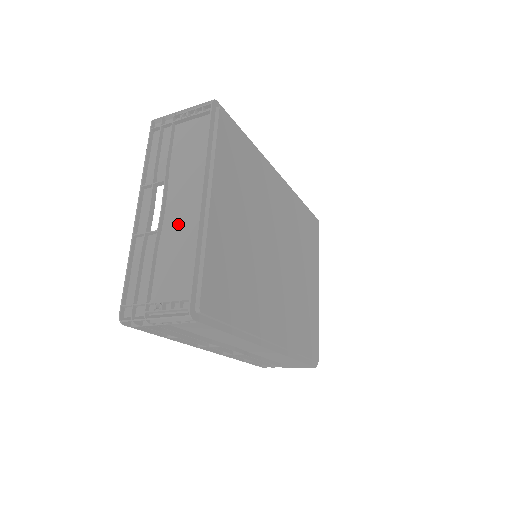
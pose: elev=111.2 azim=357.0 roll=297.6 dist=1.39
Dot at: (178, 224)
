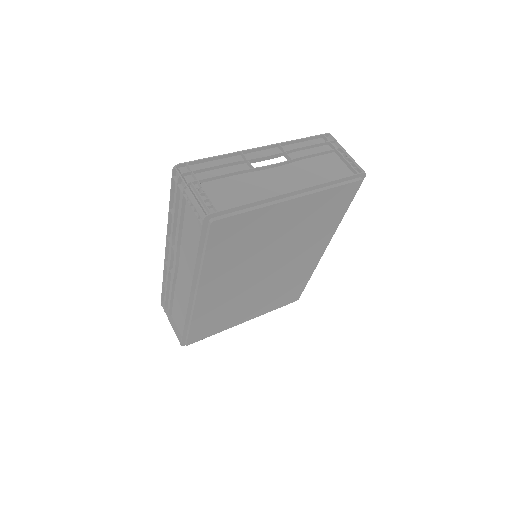
Dot at: (265, 182)
